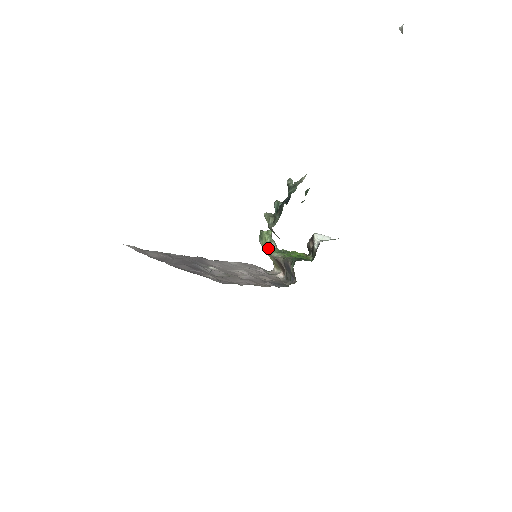
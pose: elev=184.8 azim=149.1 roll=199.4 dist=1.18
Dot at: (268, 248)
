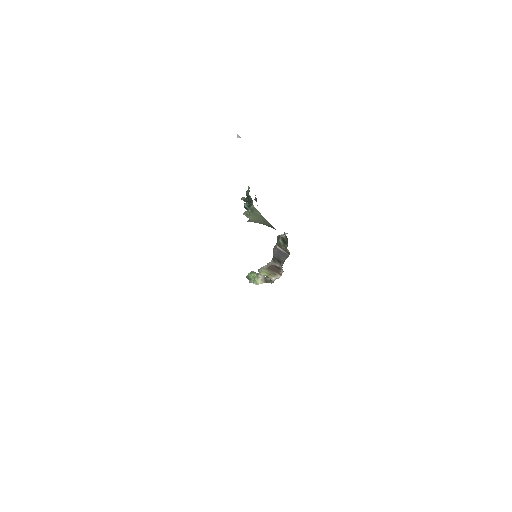
Dot at: (259, 269)
